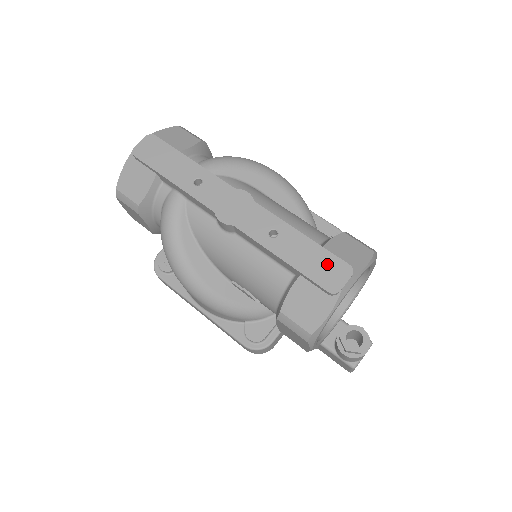
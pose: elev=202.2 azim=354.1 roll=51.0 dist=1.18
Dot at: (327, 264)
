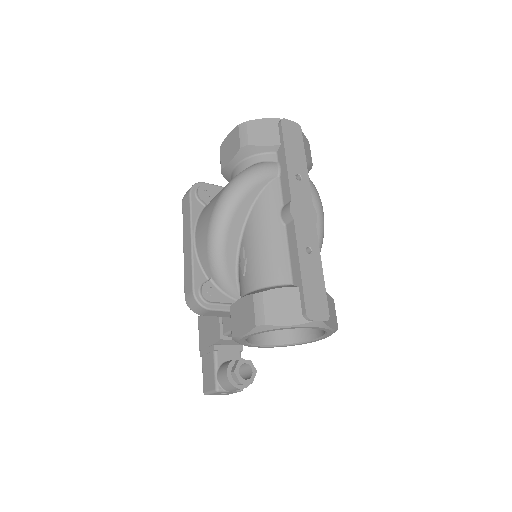
Dot at: (319, 300)
